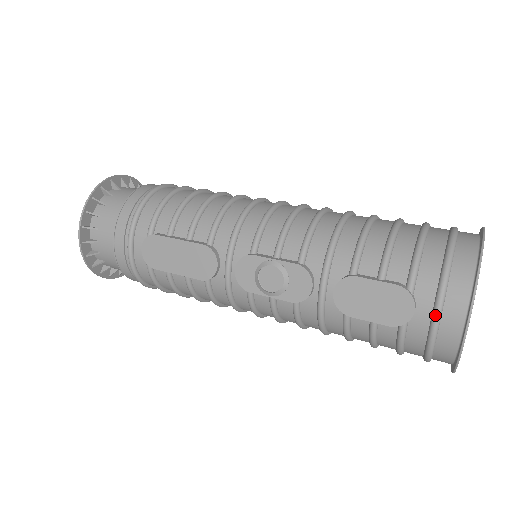
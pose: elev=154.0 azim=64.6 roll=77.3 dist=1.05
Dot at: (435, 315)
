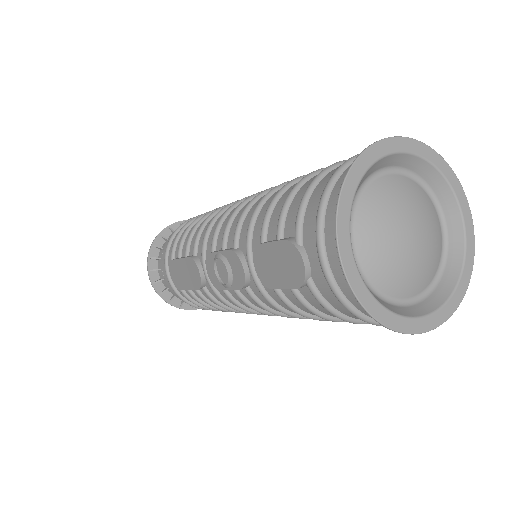
Dot at: (319, 262)
